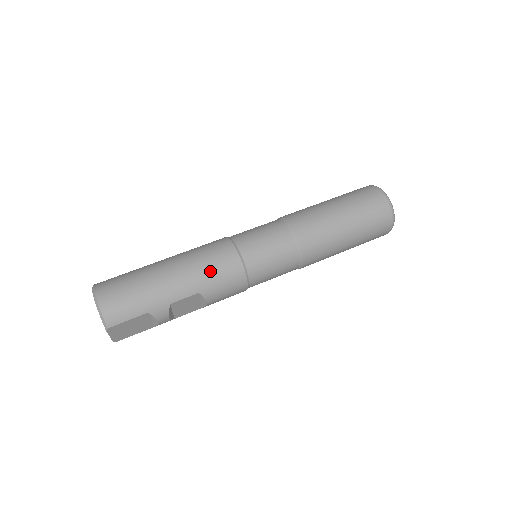
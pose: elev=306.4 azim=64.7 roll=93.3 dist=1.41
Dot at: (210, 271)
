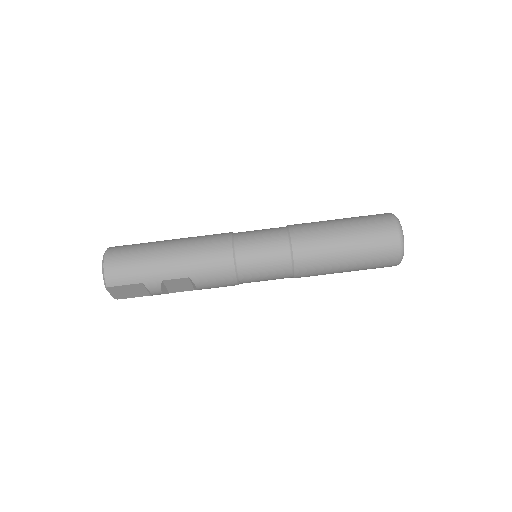
Dot at: (203, 261)
